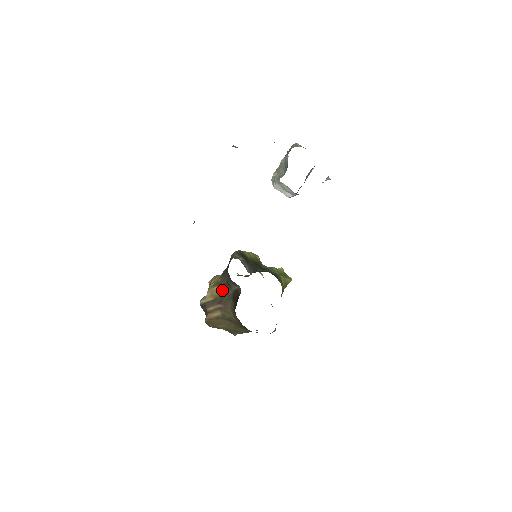
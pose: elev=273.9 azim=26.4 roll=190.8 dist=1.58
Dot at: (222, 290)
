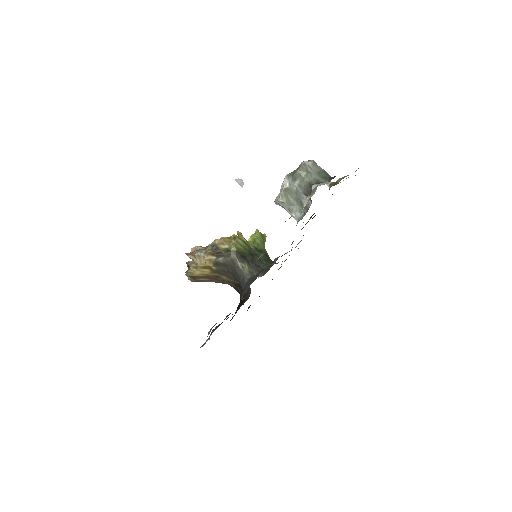
Dot at: (218, 275)
